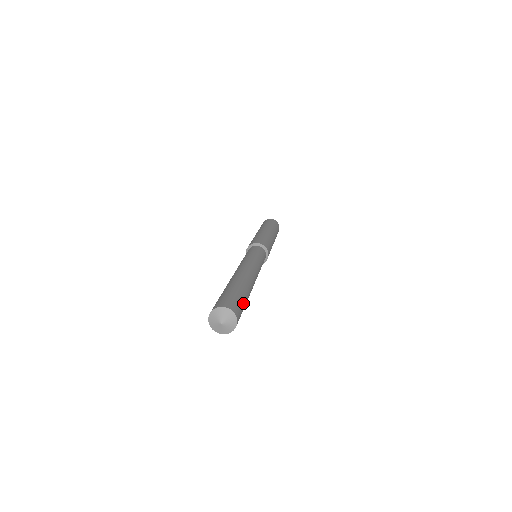
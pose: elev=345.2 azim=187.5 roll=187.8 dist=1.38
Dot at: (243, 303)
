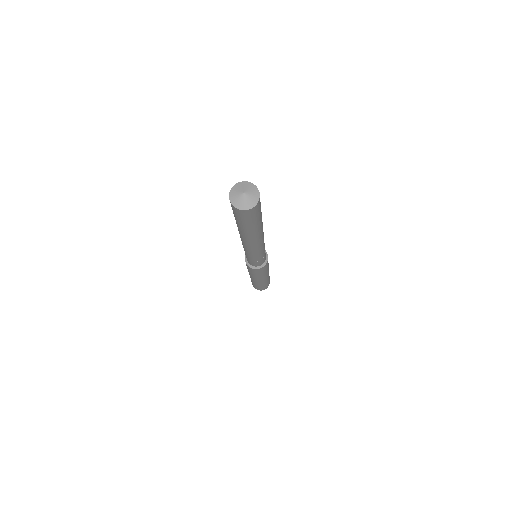
Dot at: (260, 213)
